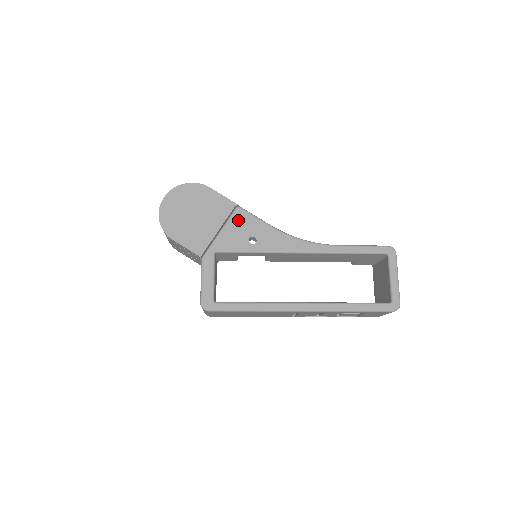
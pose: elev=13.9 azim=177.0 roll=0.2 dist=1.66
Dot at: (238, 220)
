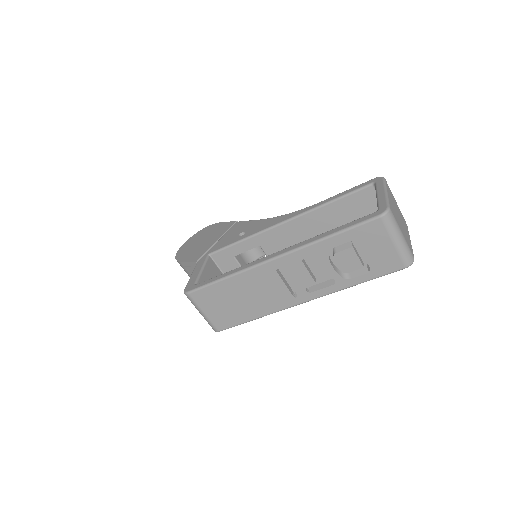
Dot at: (234, 229)
